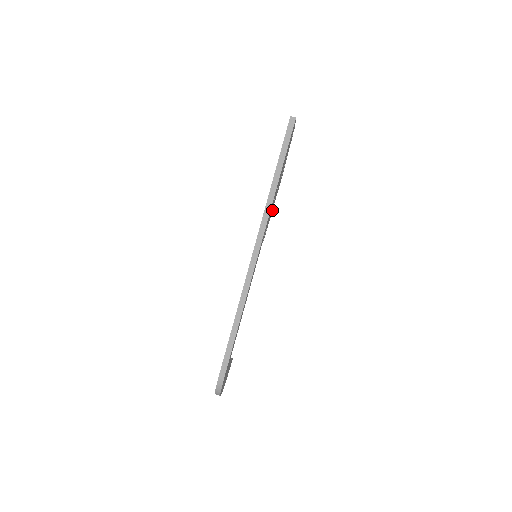
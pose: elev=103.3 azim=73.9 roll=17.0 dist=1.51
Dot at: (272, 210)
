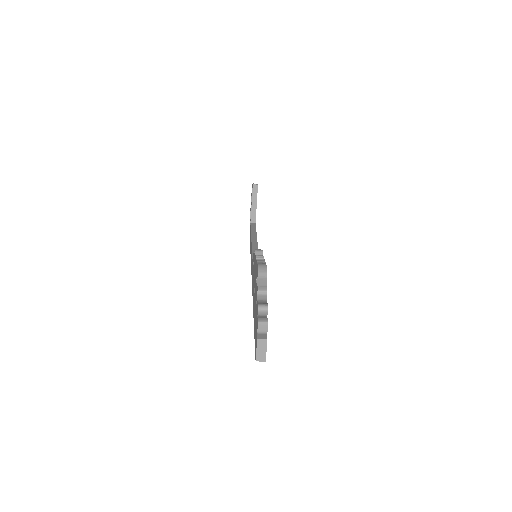
Dot at: (262, 256)
